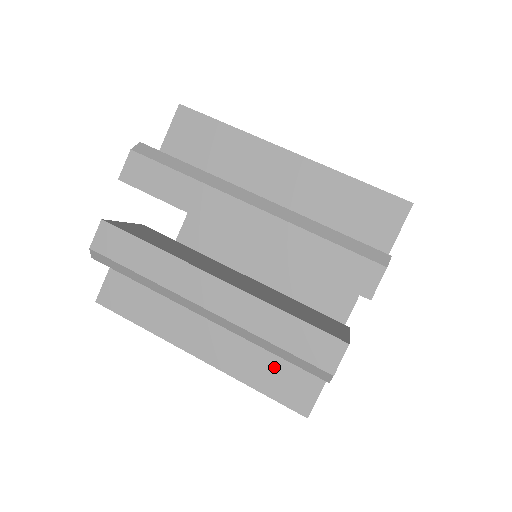
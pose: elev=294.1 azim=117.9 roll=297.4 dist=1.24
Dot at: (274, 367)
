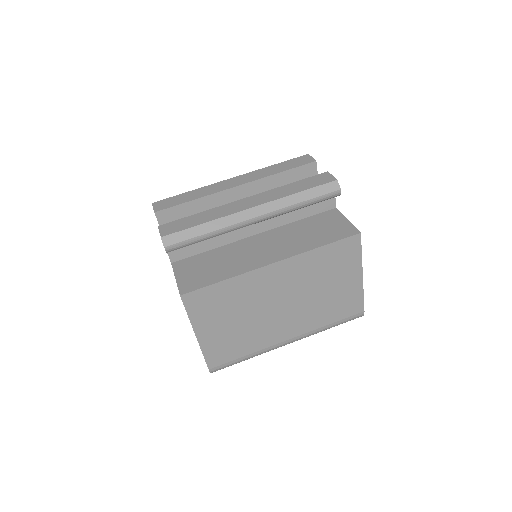
Dot at: (317, 234)
